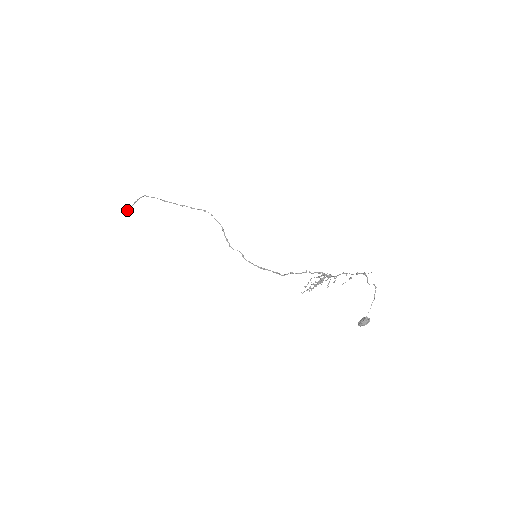
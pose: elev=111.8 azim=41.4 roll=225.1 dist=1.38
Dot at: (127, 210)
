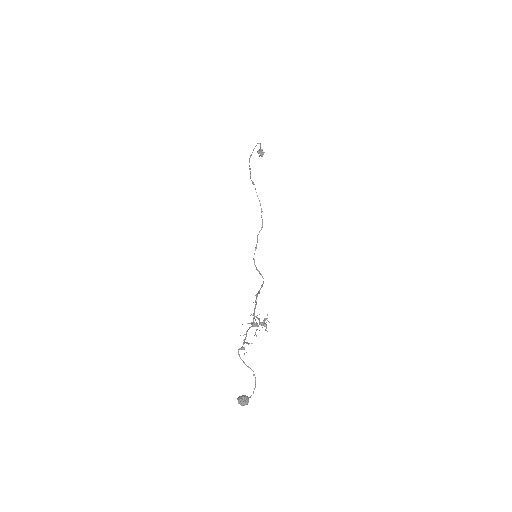
Dot at: (257, 152)
